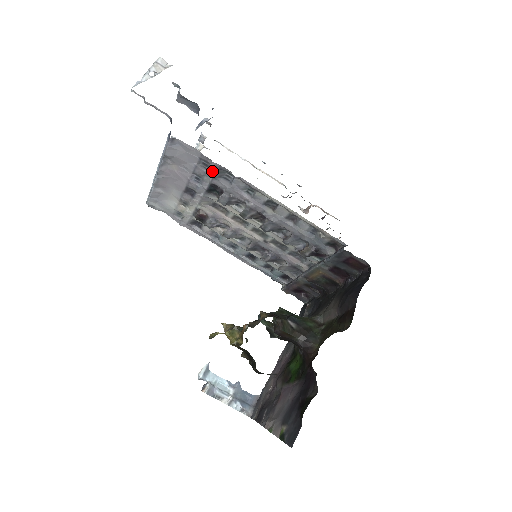
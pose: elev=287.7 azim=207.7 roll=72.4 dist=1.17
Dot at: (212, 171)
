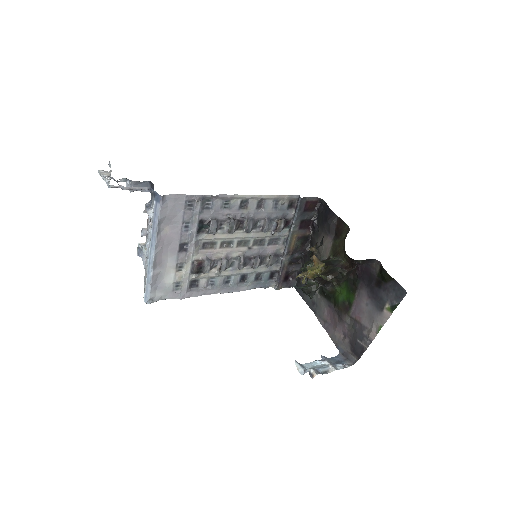
Dot at: (197, 207)
